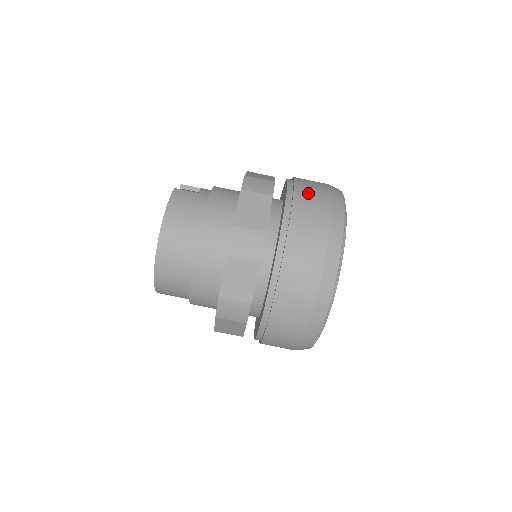
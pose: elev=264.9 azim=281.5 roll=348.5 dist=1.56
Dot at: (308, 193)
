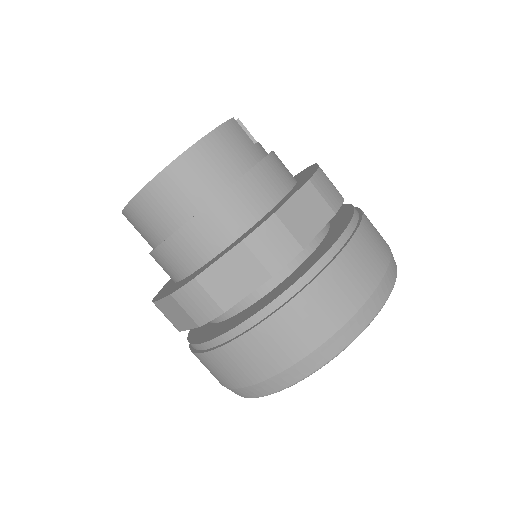
Dot at: (371, 240)
